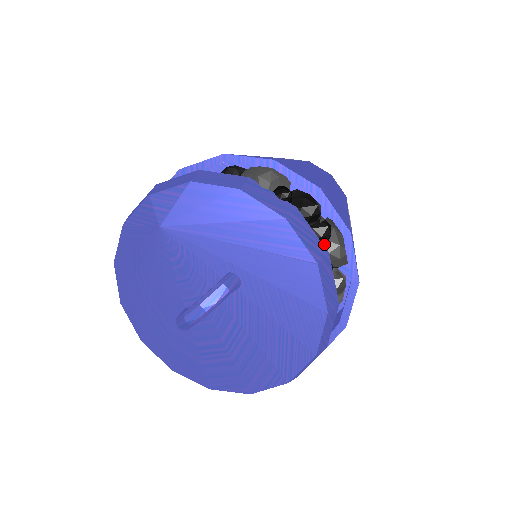
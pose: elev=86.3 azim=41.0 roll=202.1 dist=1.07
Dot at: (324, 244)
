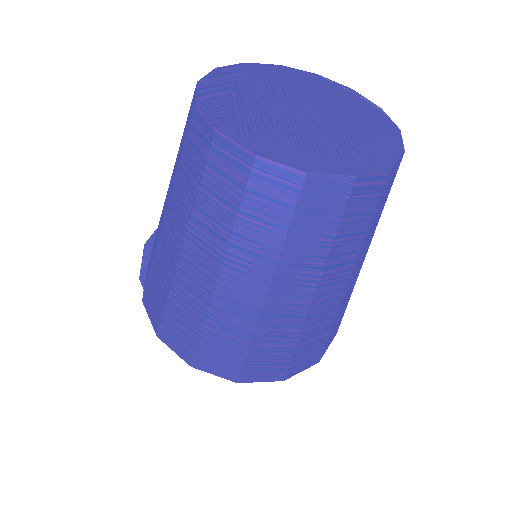
Dot at: occluded
